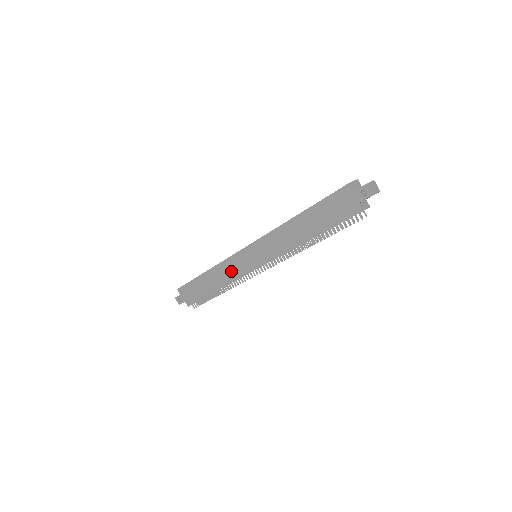
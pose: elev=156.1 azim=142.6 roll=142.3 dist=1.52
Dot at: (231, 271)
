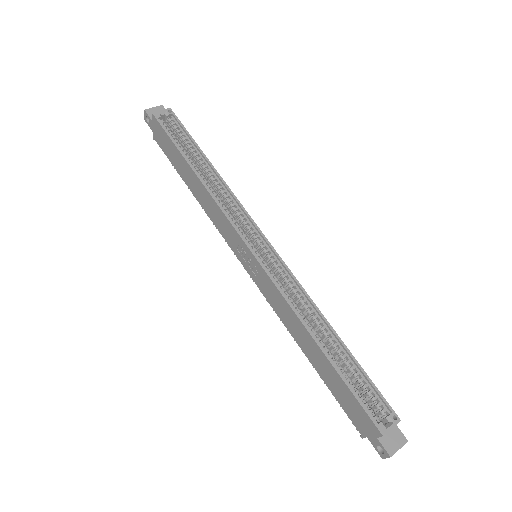
Dot at: (219, 223)
